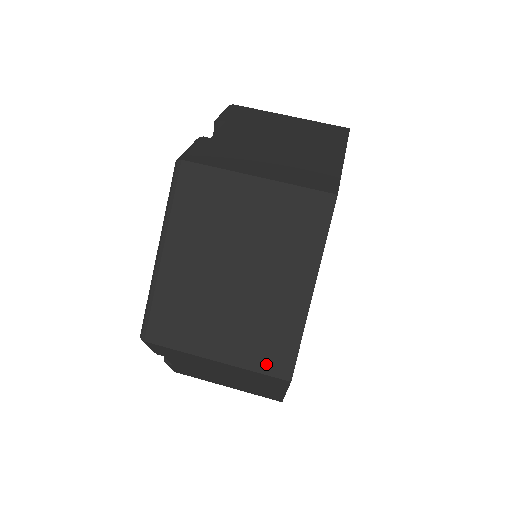
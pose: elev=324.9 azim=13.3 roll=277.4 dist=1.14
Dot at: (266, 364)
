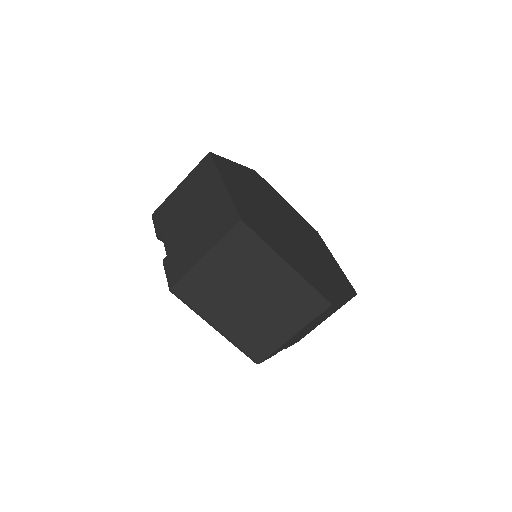
Dot at: (313, 312)
